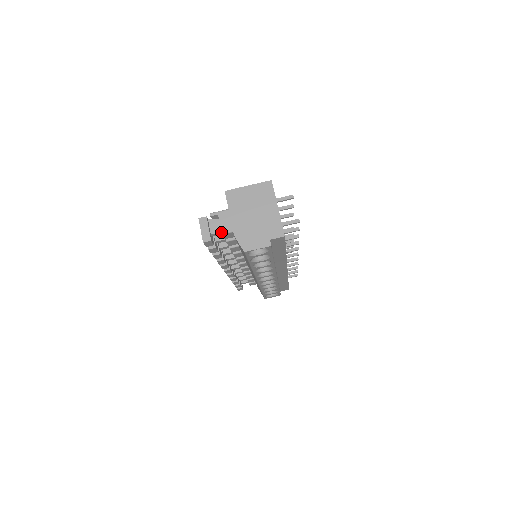
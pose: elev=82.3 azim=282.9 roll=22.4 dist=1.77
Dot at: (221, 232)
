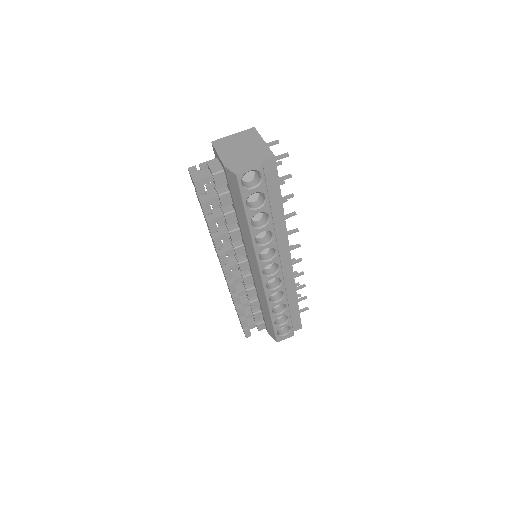
Dot at: (212, 177)
